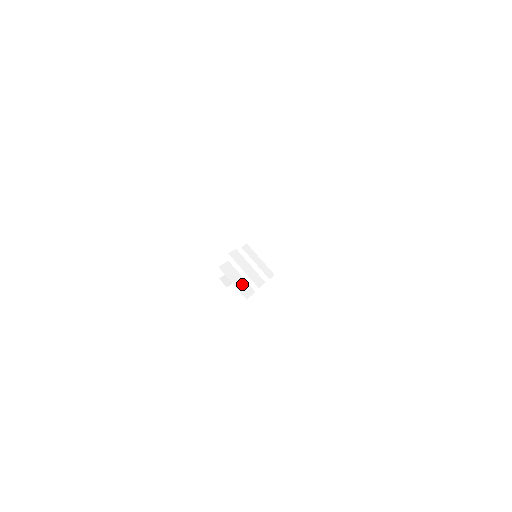
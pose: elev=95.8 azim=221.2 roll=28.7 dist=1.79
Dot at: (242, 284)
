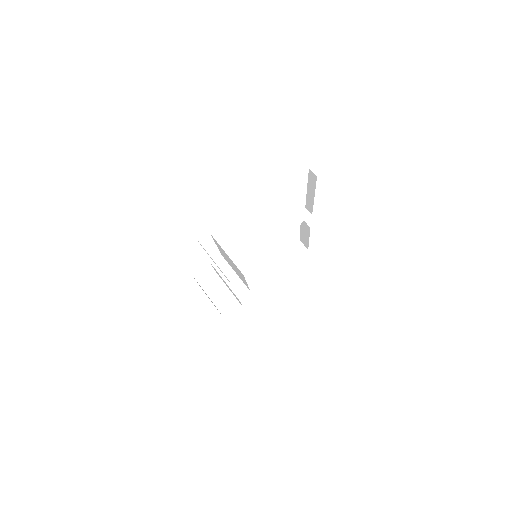
Dot at: (226, 300)
